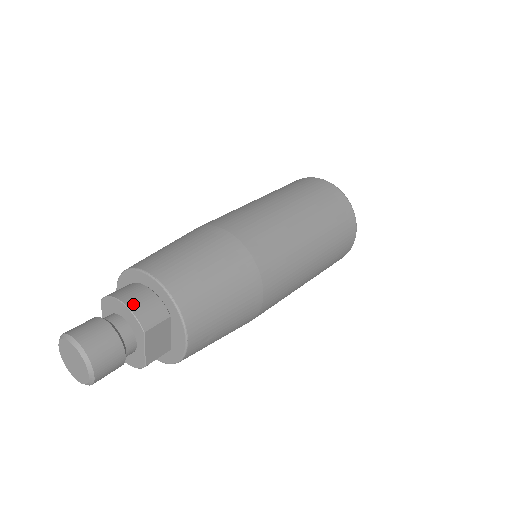
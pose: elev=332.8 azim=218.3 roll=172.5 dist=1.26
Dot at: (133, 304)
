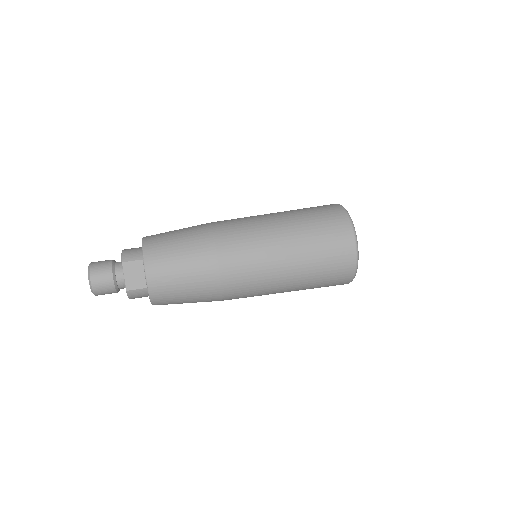
Dot at: (126, 250)
